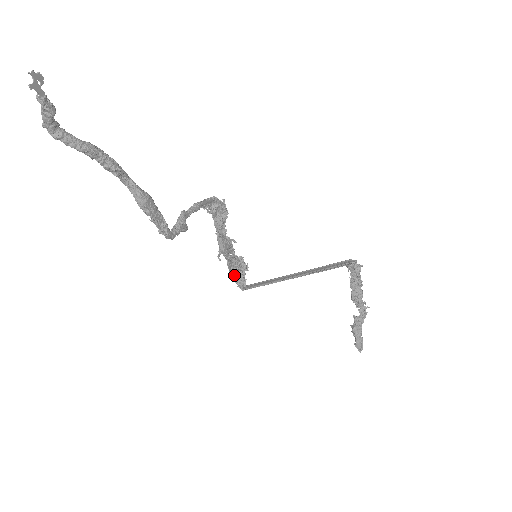
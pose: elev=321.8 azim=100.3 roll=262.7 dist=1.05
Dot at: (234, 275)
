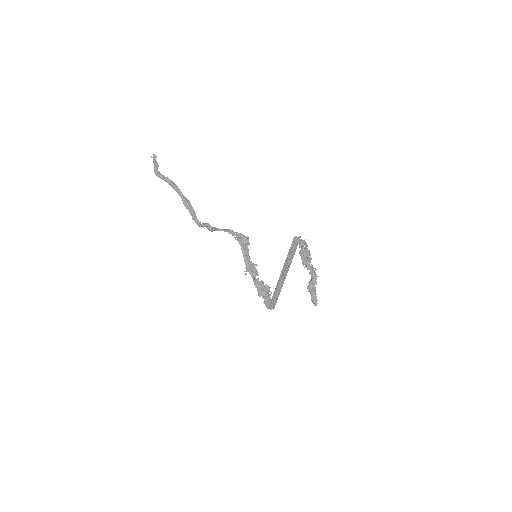
Dot at: (261, 295)
